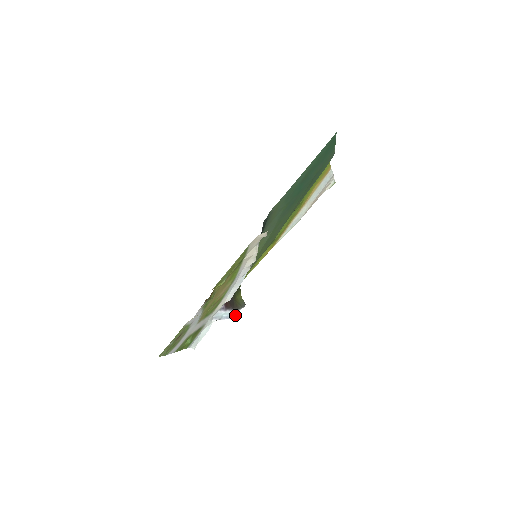
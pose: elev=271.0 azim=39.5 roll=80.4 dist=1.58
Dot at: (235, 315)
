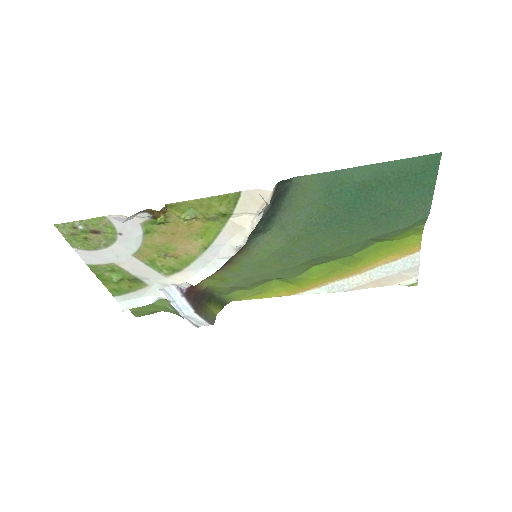
Dot at: (192, 321)
